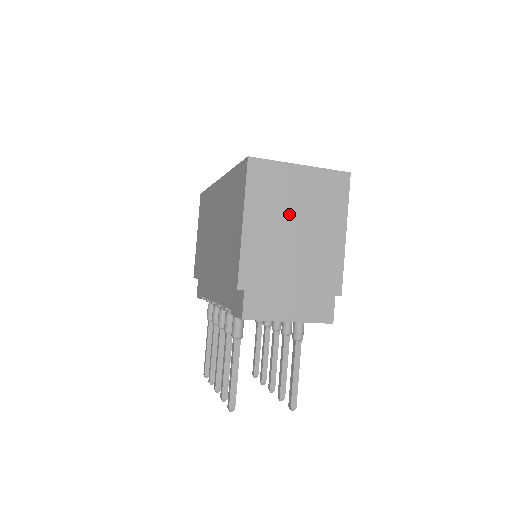
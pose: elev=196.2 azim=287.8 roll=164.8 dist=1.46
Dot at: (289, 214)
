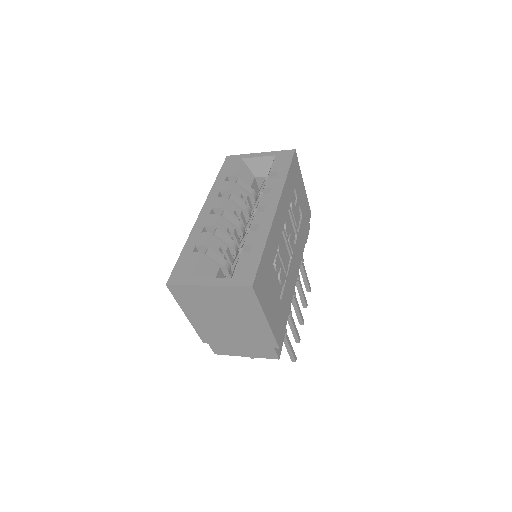
Dot at: (215, 311)
